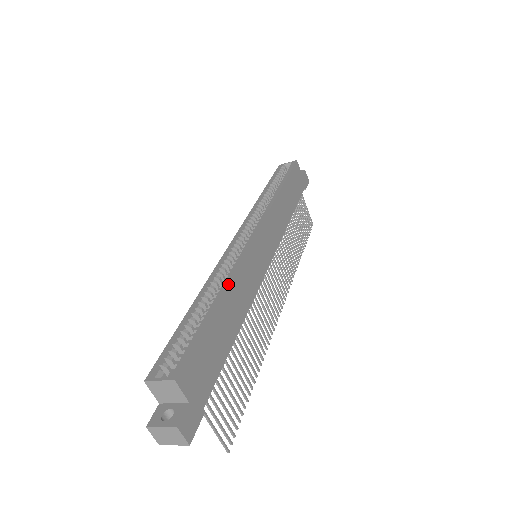
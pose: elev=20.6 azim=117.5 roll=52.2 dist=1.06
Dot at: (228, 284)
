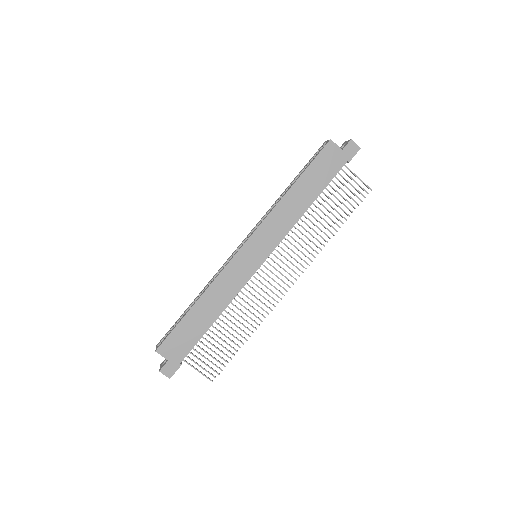
Dot at: (204, 293)
